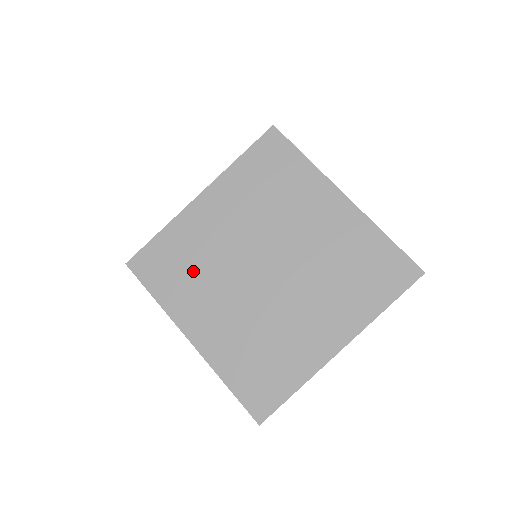
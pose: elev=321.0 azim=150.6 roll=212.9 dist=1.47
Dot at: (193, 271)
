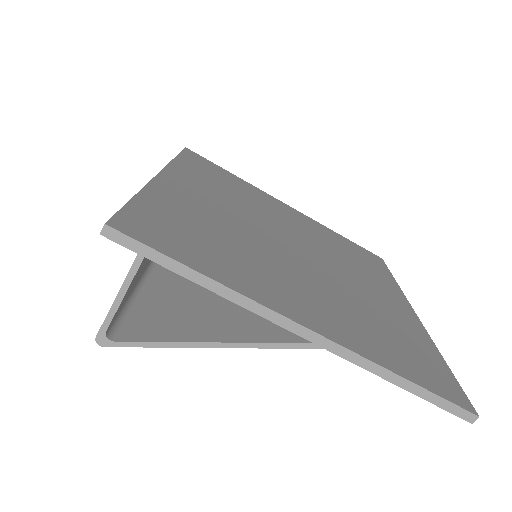
Dot at: (226, 244)
